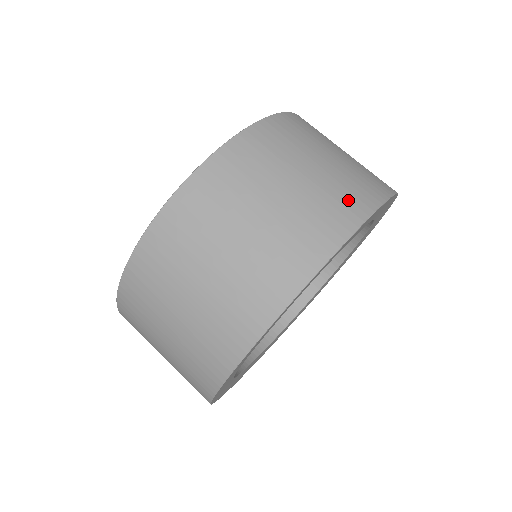
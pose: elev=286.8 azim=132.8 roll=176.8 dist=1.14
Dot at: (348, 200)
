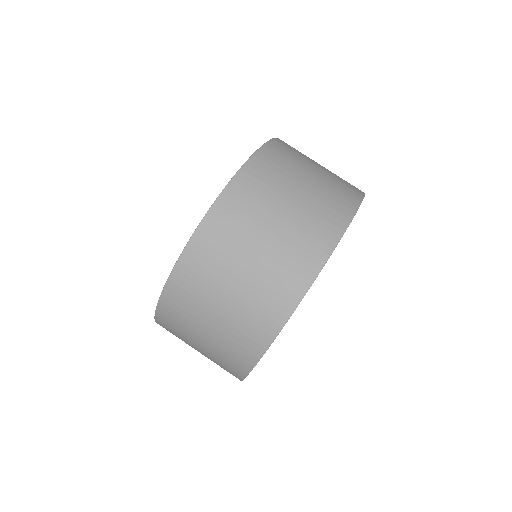
Dot at: (343, 194)
